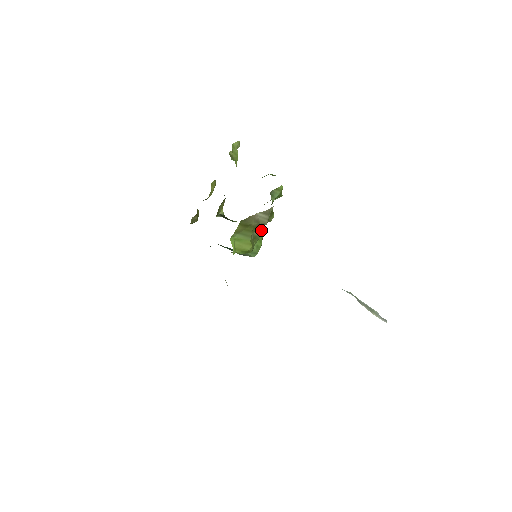
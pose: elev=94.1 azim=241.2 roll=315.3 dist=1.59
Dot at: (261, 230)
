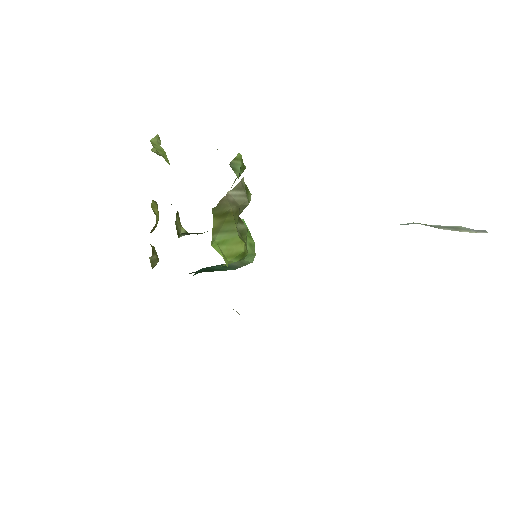
Dot at: occluded
